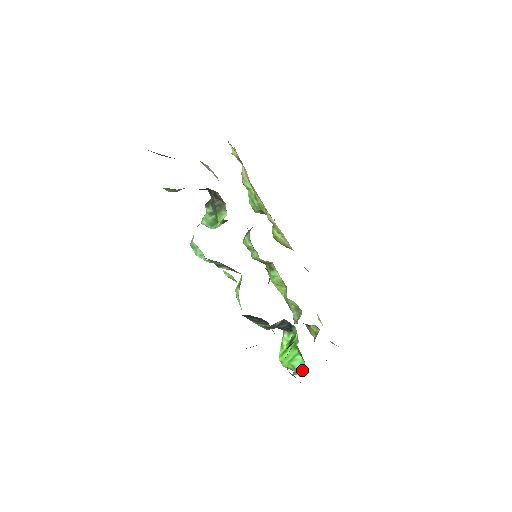
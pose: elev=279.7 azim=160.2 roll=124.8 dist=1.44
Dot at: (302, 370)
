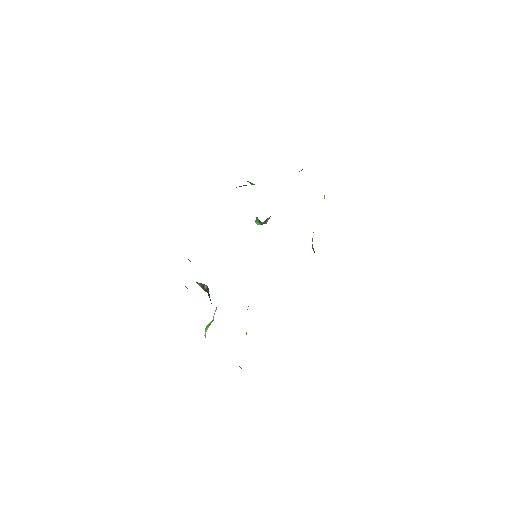
Dot at: occluded
